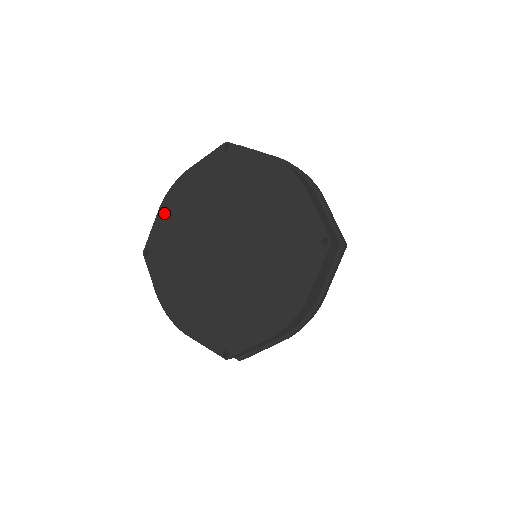
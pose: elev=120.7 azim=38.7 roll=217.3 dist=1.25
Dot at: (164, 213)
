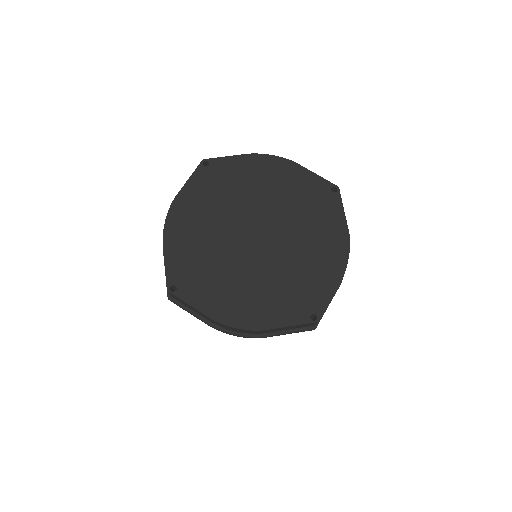
Dot at: (172, 243)
